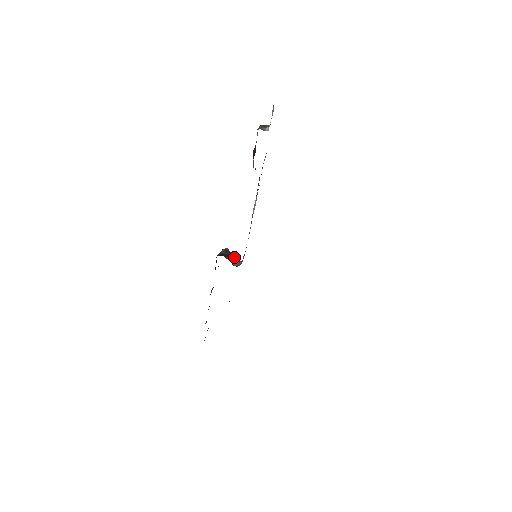
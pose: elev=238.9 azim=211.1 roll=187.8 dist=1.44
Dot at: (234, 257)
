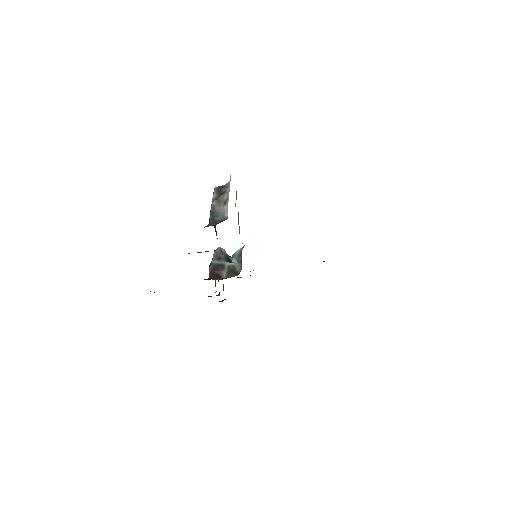
Dot at: (229, 269)
